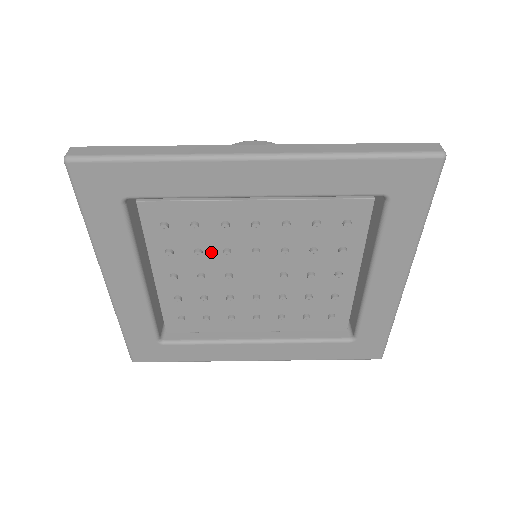
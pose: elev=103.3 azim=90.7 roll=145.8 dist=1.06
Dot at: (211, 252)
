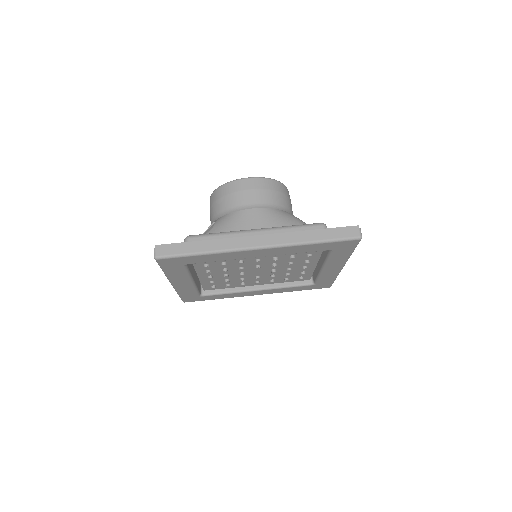
Dot at: (232, 268)
